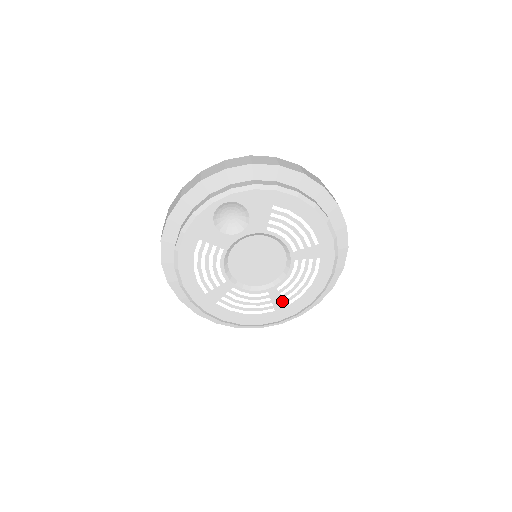
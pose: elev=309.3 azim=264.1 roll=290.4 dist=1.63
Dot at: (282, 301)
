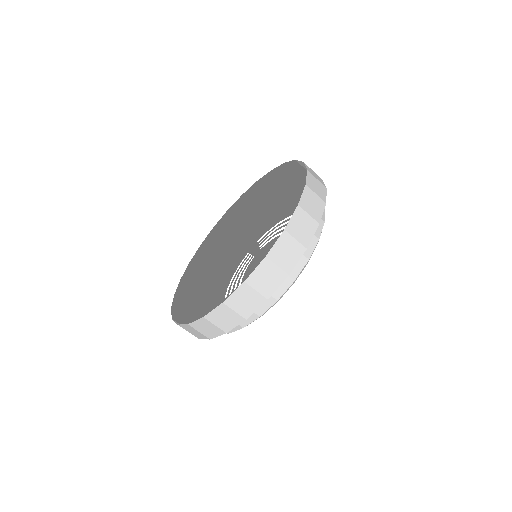
Dot at: (256, 246)
